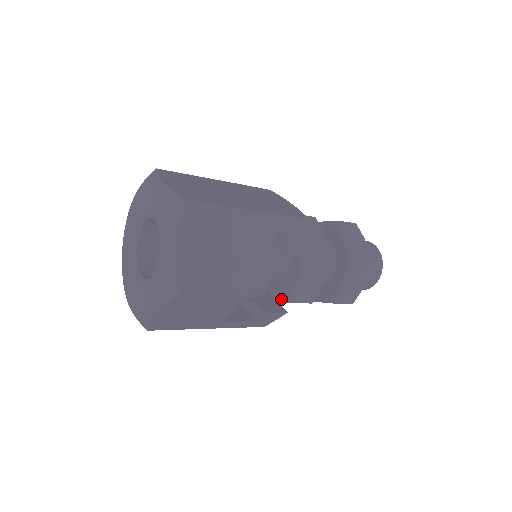
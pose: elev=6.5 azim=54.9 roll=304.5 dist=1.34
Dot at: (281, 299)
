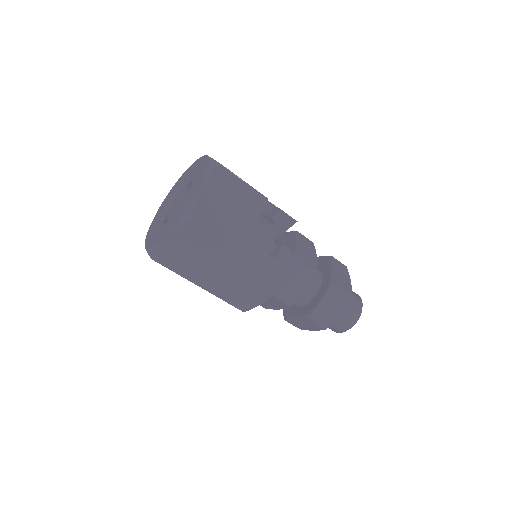
Dot at: occluded
